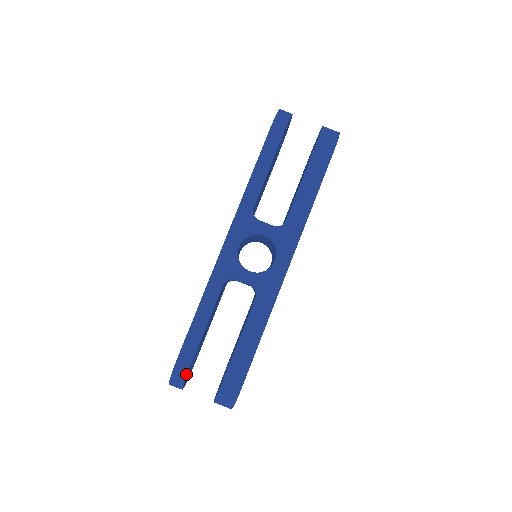
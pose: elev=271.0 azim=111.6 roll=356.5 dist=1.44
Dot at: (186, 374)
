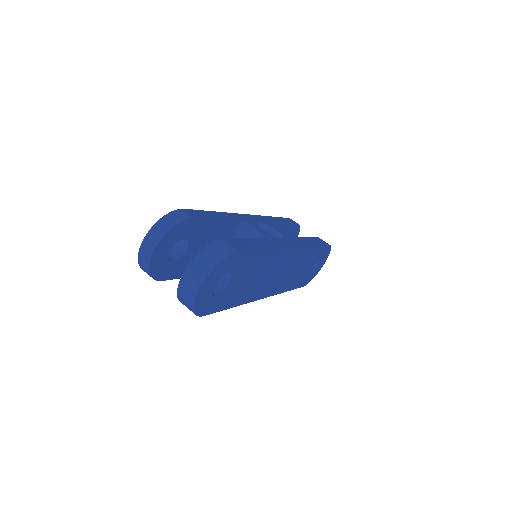
Dot at: (185, 218)
